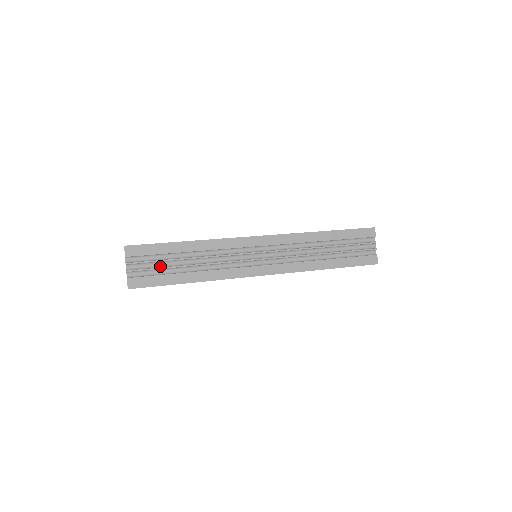
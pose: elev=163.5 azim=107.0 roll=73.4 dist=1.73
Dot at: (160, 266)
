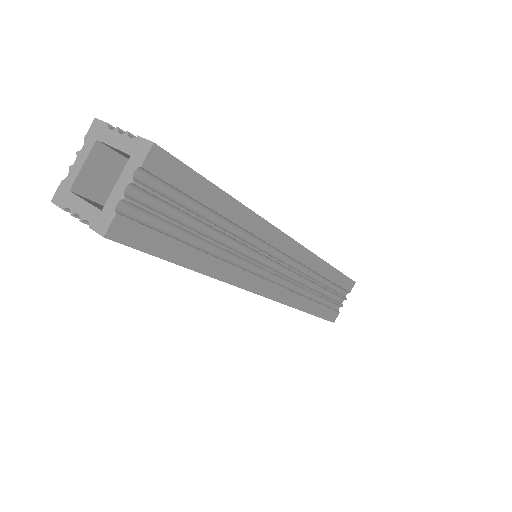
Dot at: occluded
